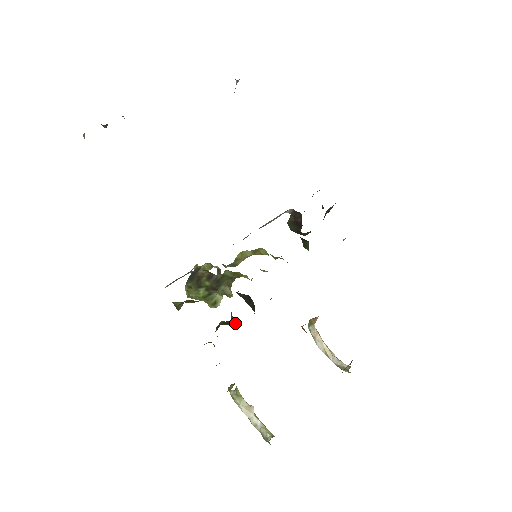
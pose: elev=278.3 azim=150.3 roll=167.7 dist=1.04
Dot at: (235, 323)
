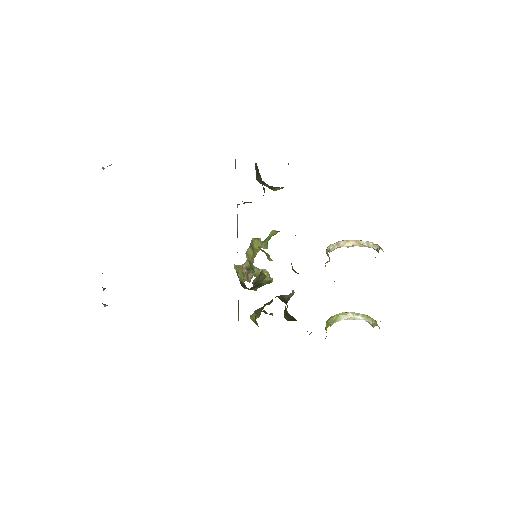
Dot at: (291, 294)
